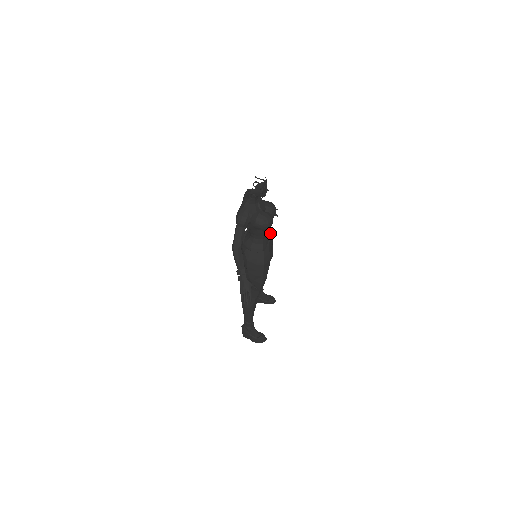
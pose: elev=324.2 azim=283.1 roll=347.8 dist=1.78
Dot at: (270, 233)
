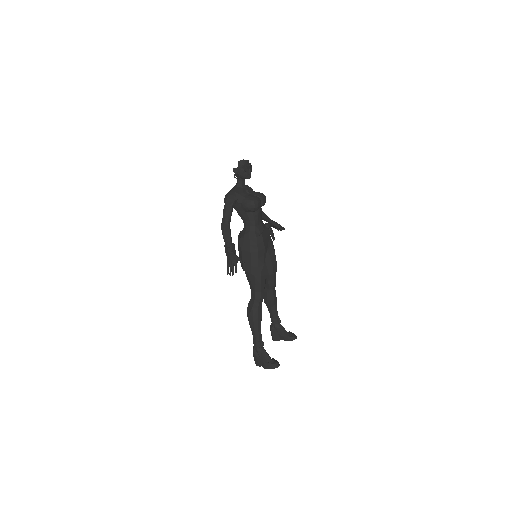
Dot at: (265, 226)
